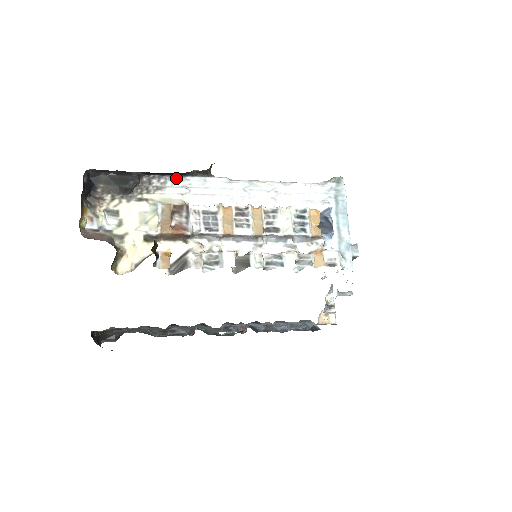
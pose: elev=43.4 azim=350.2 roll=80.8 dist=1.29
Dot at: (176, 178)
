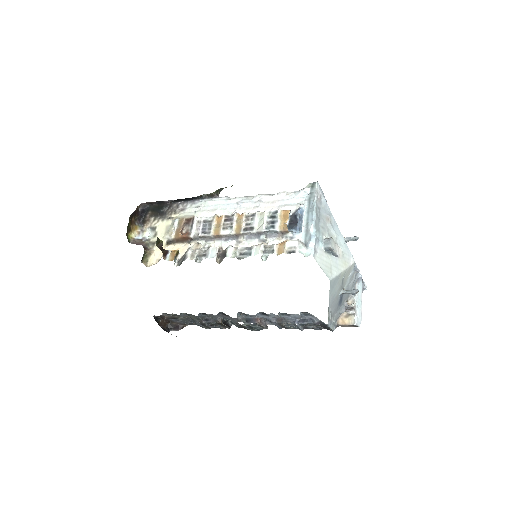
Dot at: (194, 202)
